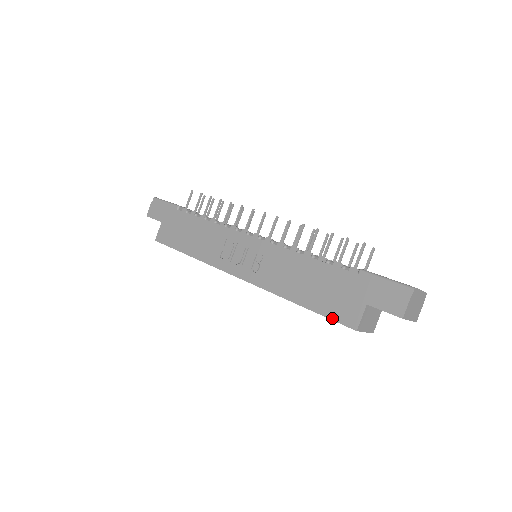
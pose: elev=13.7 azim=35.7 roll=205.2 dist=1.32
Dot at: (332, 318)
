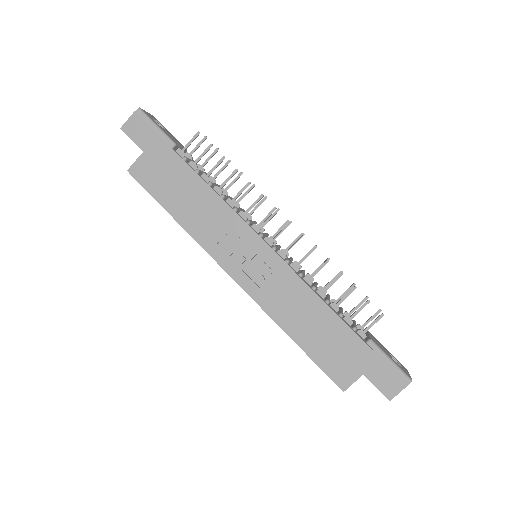
Dot at: (325, 370)
